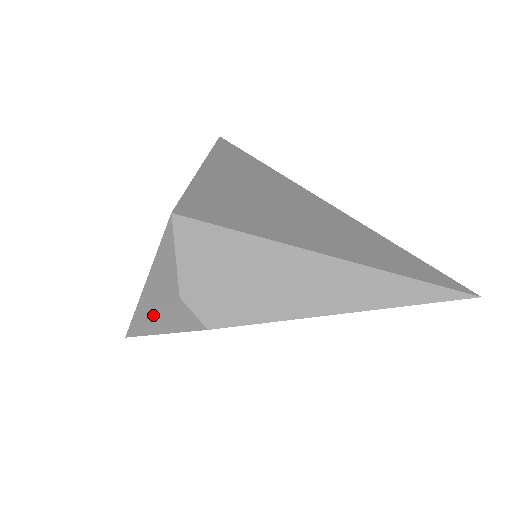
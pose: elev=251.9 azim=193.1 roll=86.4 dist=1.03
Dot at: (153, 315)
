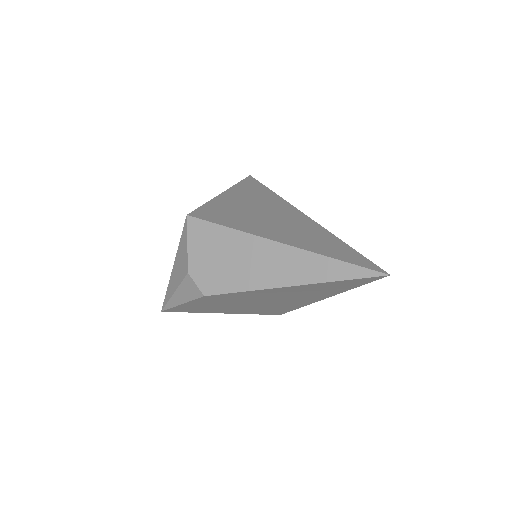
Dot at: (175, 290)
